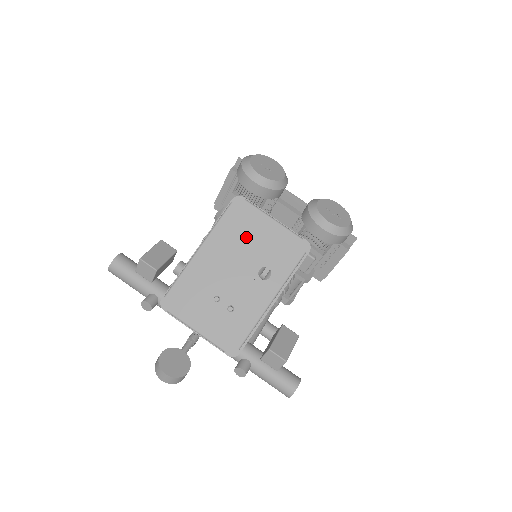
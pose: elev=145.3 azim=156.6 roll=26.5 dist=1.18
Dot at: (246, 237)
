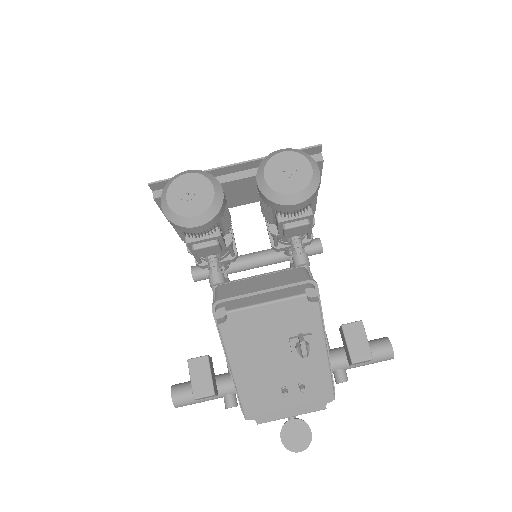
Dot at: (259, 336)
